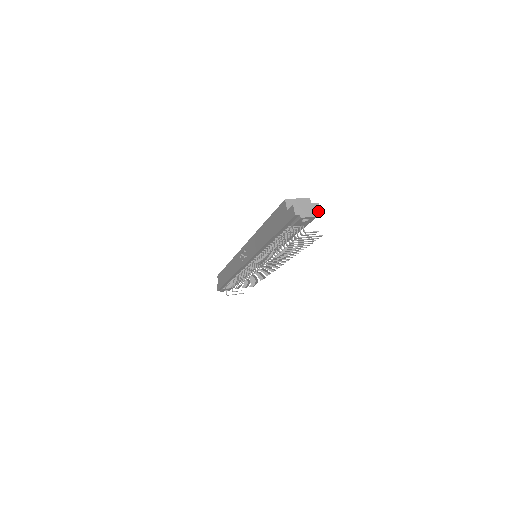
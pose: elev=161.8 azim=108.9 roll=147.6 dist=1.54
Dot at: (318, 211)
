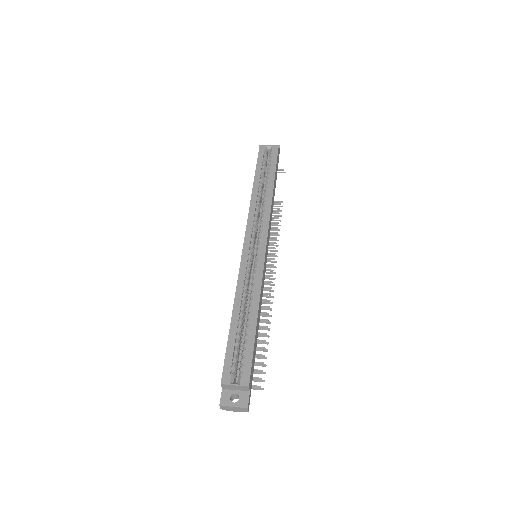
Dot at: (246, 411)
